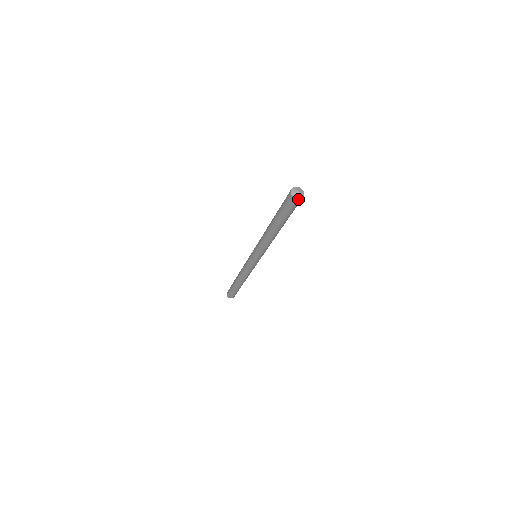
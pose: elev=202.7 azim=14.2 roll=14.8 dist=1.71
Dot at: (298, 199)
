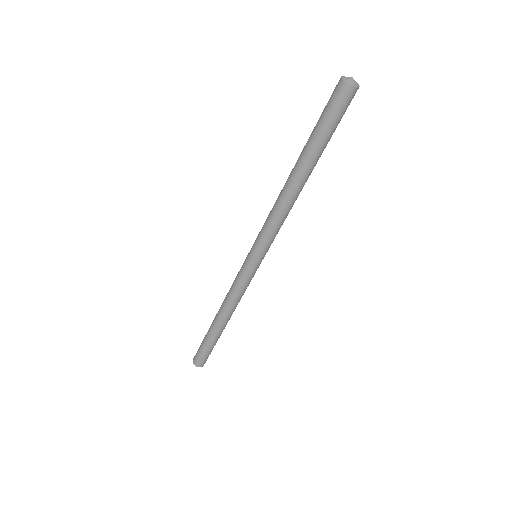
Dot at: (354, 87)
